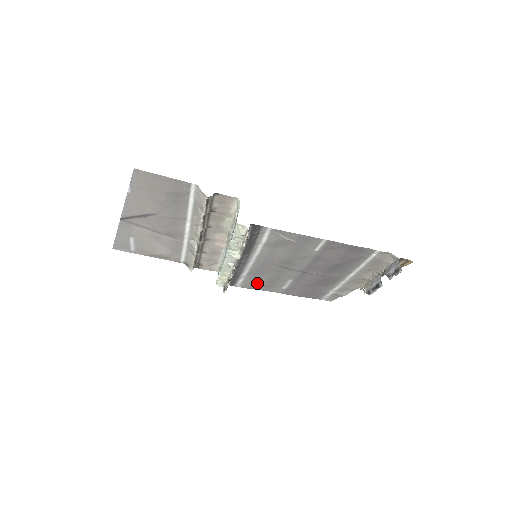
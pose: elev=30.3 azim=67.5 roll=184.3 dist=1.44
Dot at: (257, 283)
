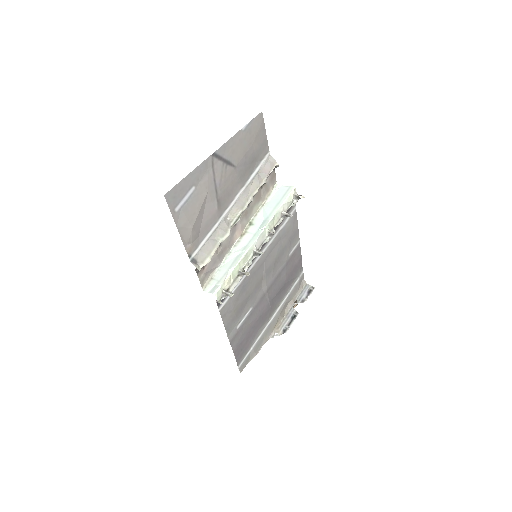
Dot at: (234, 306)
